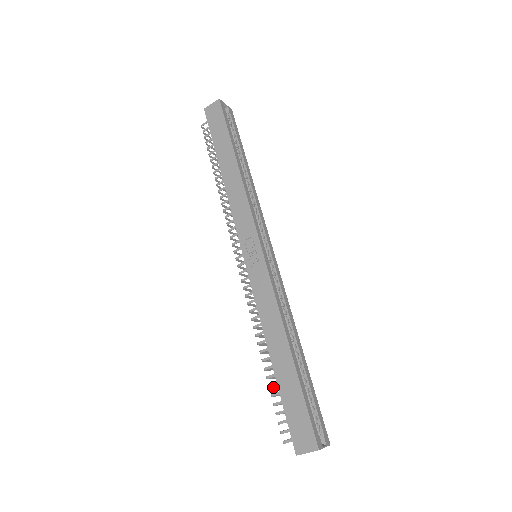
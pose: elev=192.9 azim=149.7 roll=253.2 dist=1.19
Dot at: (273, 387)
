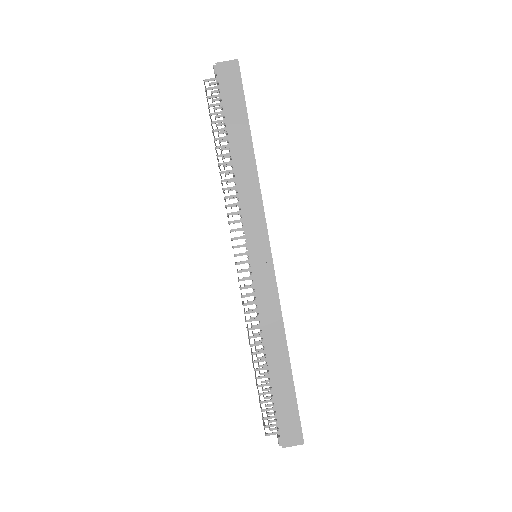
Dot at: occluded
